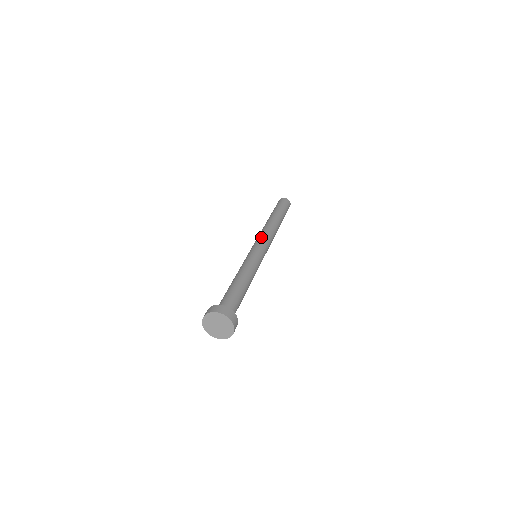
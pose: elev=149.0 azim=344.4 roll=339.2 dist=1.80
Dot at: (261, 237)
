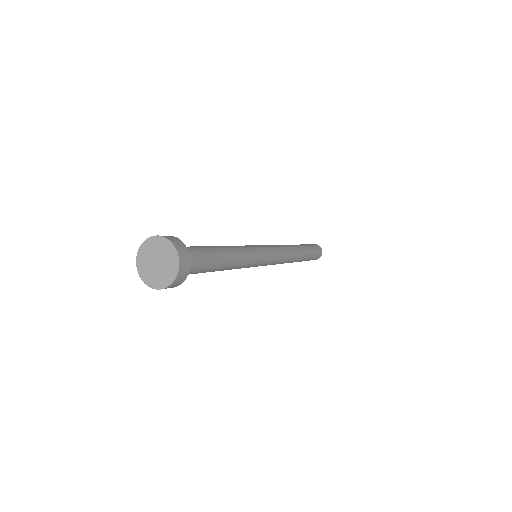
Dot at: occluded
